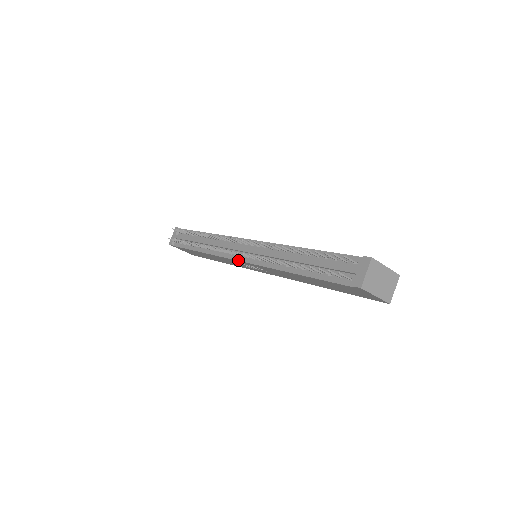
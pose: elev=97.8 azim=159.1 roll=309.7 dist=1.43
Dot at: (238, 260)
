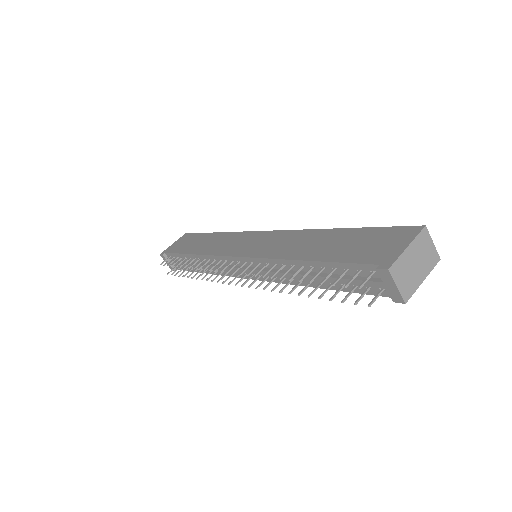
Dot at: occluded
